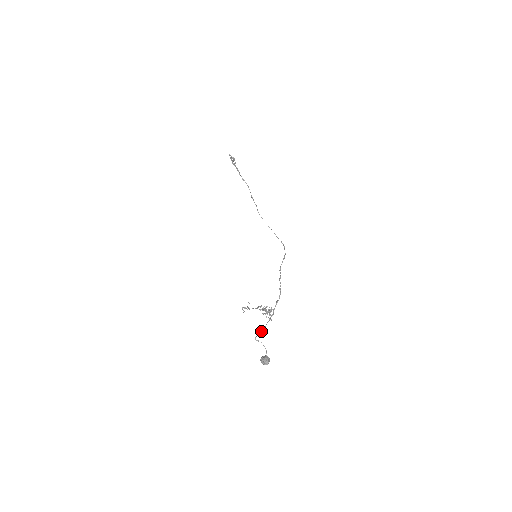
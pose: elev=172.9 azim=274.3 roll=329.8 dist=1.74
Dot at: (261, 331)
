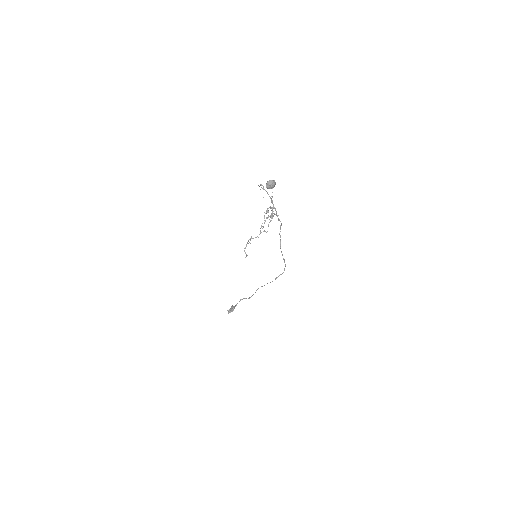
Dot at: (264, 189)
